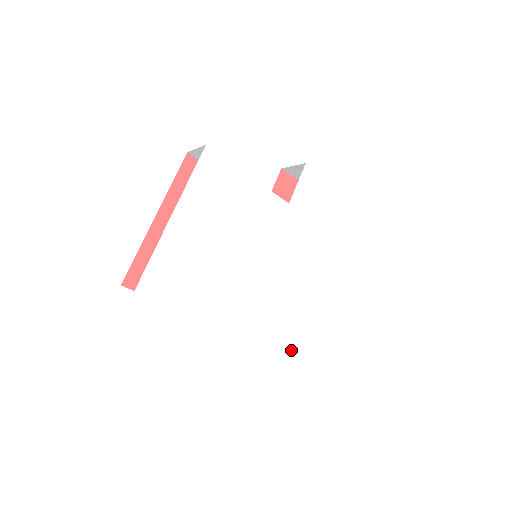
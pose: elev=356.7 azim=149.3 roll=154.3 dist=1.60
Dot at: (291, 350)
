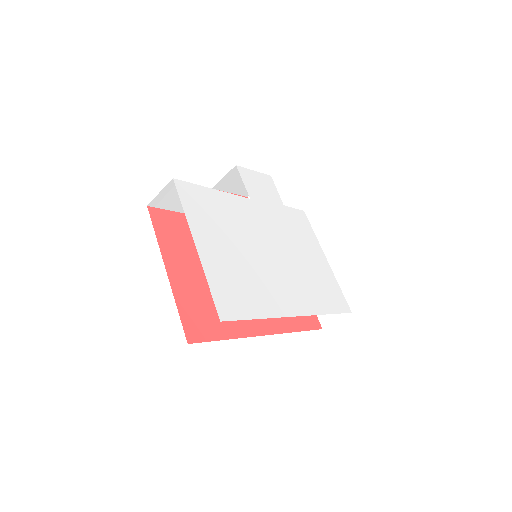
Dot at: (335, 307)
